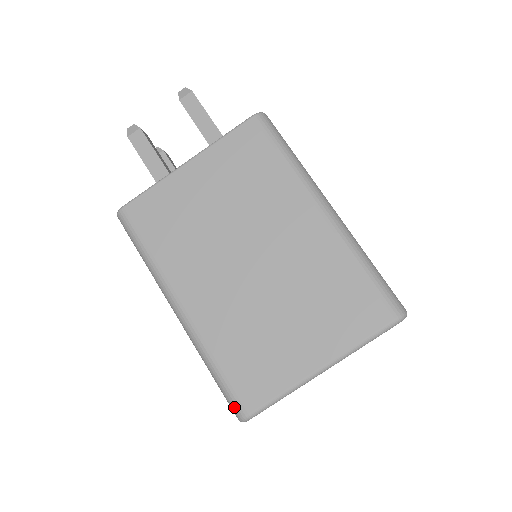
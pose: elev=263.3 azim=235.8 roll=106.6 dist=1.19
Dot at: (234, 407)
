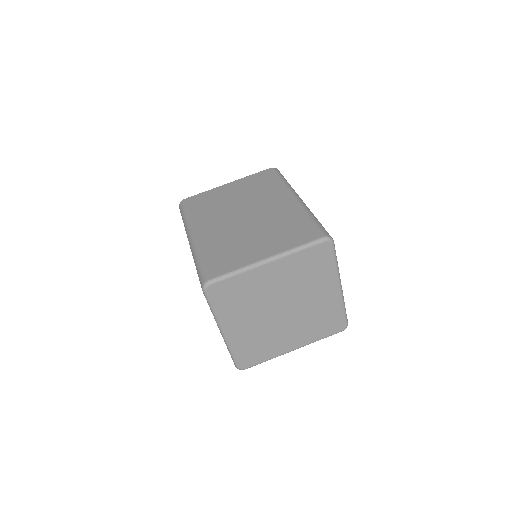
Dot at: (202, 278)
